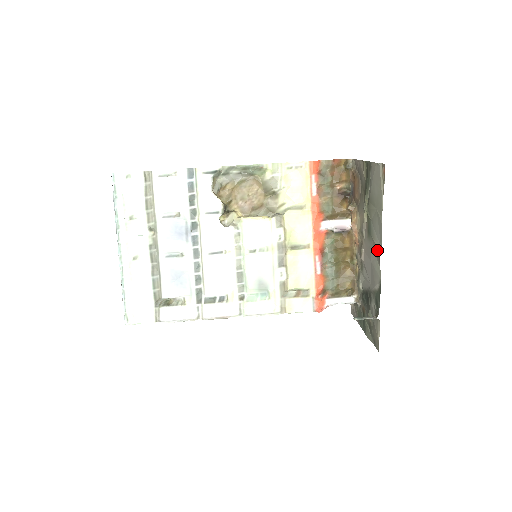
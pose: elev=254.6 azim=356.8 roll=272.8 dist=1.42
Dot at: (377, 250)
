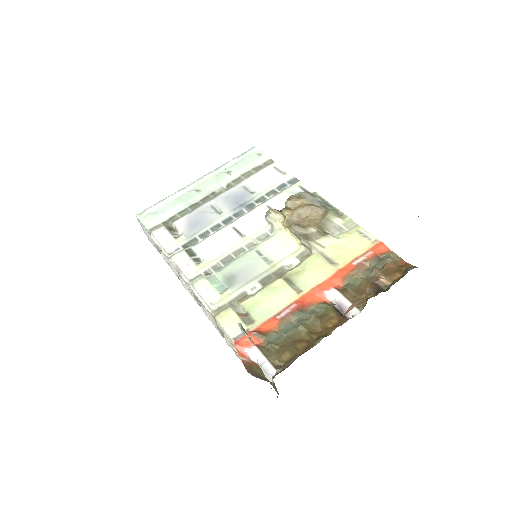
Dot at: occluded
